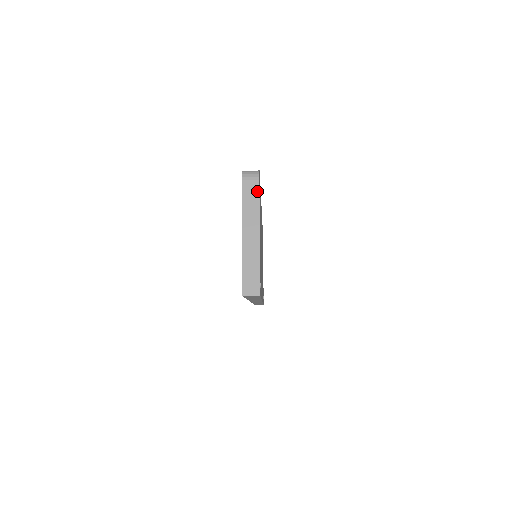
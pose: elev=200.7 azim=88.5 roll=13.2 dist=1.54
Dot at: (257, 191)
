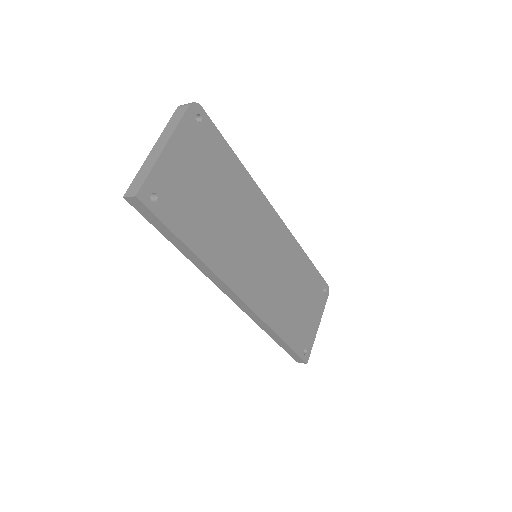
Dot at: (182, 114)
